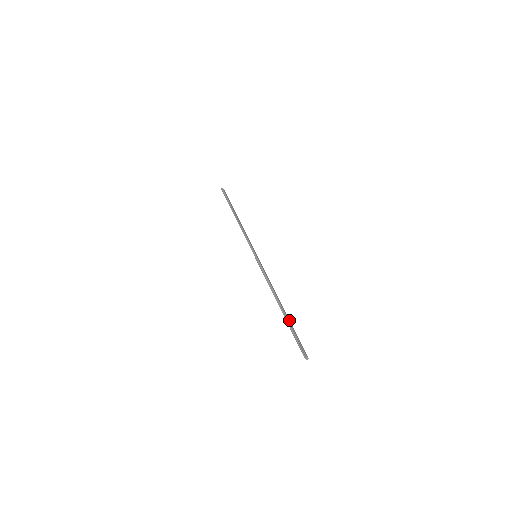
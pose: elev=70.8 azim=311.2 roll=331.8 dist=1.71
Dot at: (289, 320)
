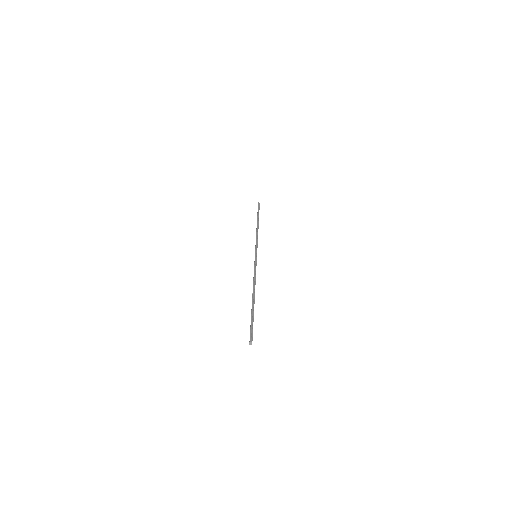
Dot at: occluded
